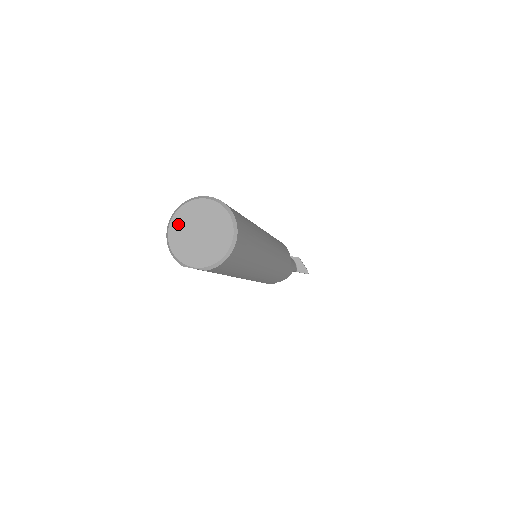
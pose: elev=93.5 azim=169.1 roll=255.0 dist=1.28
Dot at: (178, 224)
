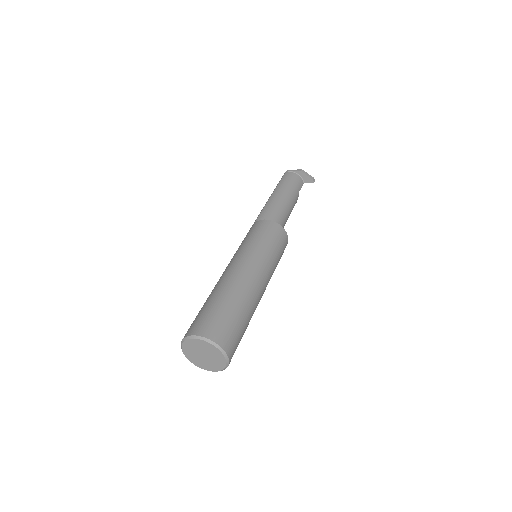
Dot at: (187, 351)
